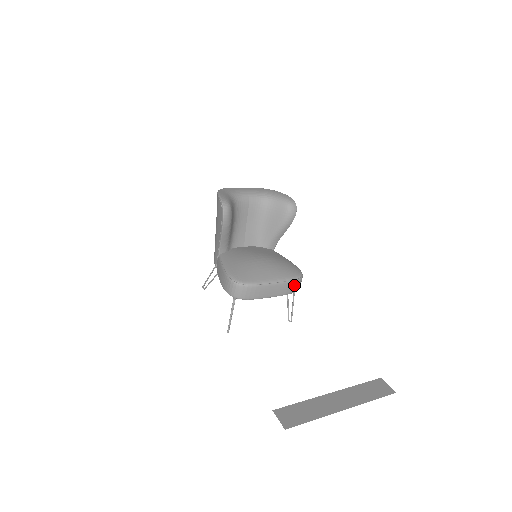
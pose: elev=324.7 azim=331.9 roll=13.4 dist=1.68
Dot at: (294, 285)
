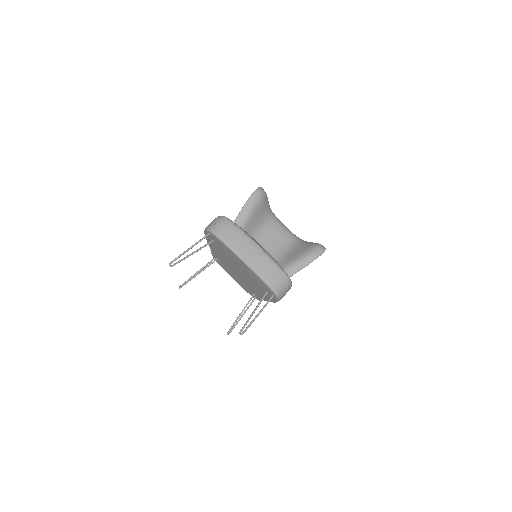
Dot at: (275, 274)
